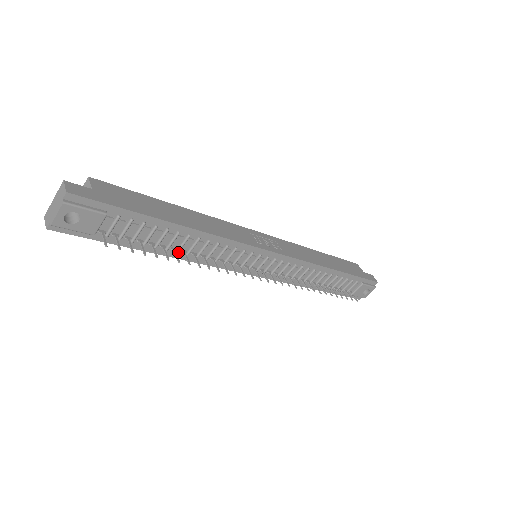
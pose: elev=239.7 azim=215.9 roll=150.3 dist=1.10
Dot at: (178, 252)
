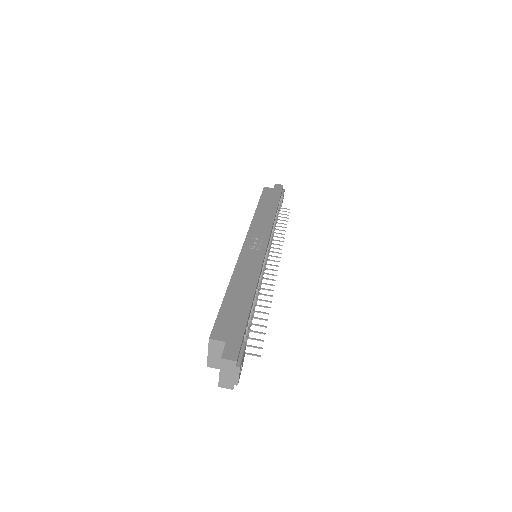
Dot at: occluded
